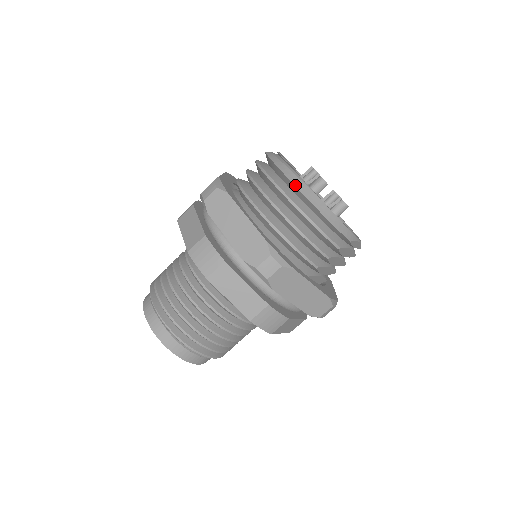
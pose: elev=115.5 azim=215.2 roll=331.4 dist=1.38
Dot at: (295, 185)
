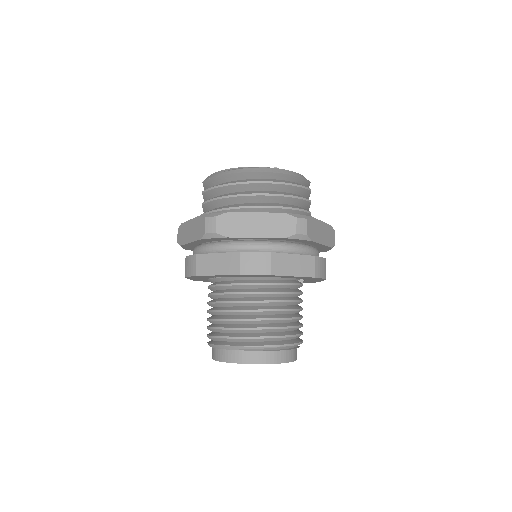
Dot at: (260, 172)
